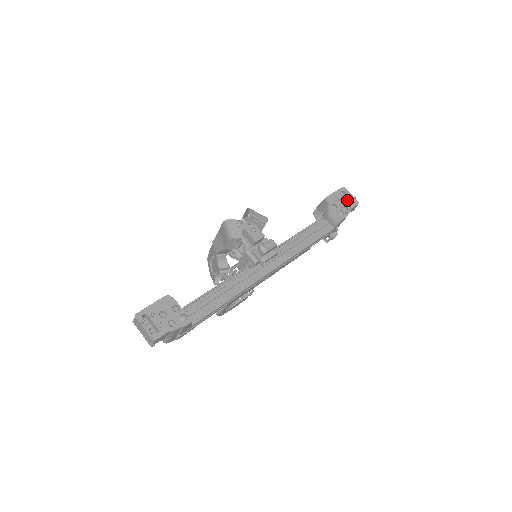
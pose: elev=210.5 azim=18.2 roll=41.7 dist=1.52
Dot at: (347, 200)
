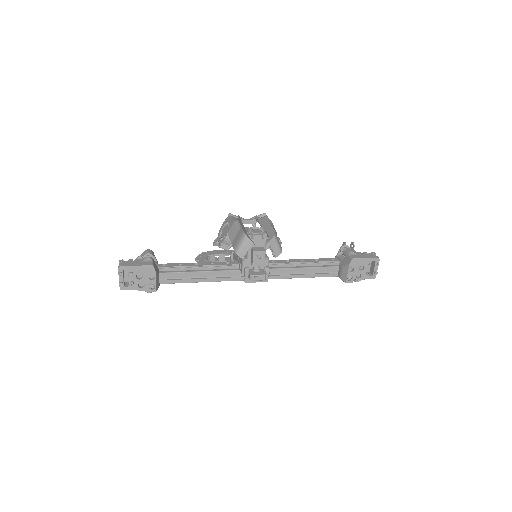
Dot at: (368, 271)
